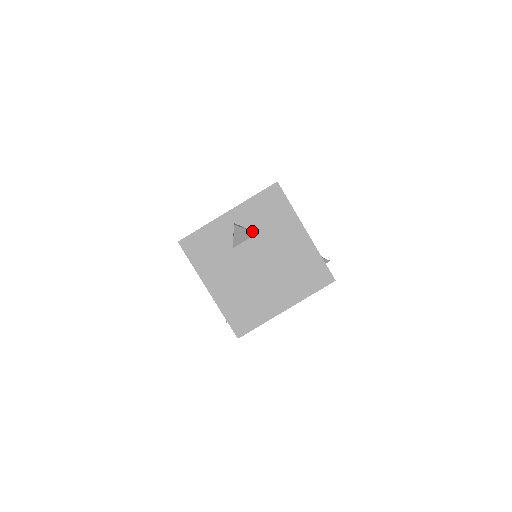
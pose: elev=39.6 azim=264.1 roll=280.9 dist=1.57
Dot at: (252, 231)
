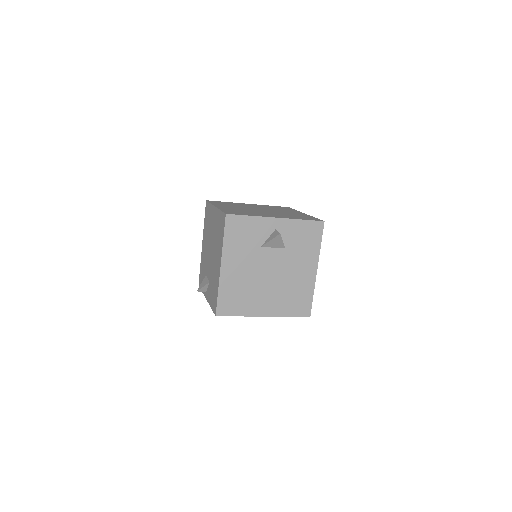
Dot at: (284, 244)
